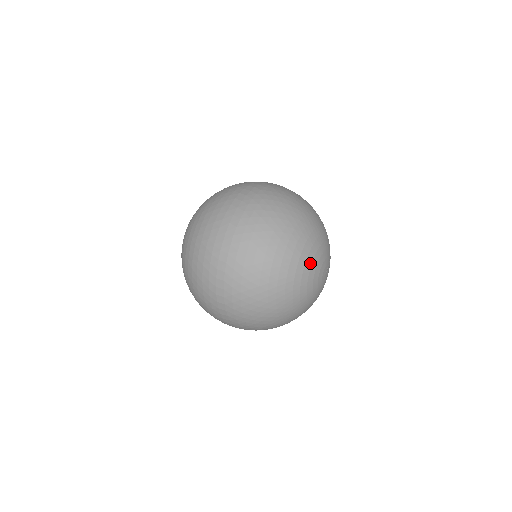
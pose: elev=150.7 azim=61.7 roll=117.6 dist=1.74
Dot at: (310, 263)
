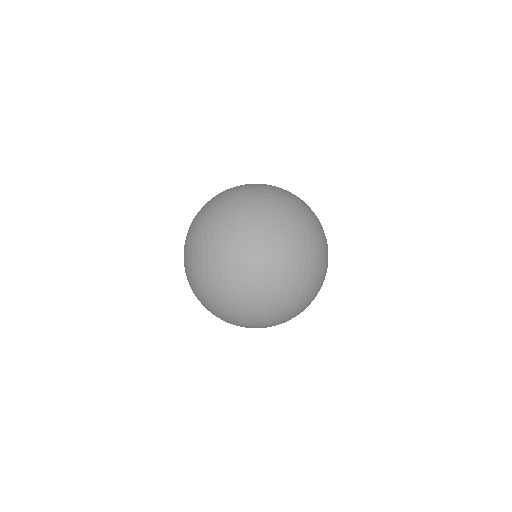
Dot at: occluded
